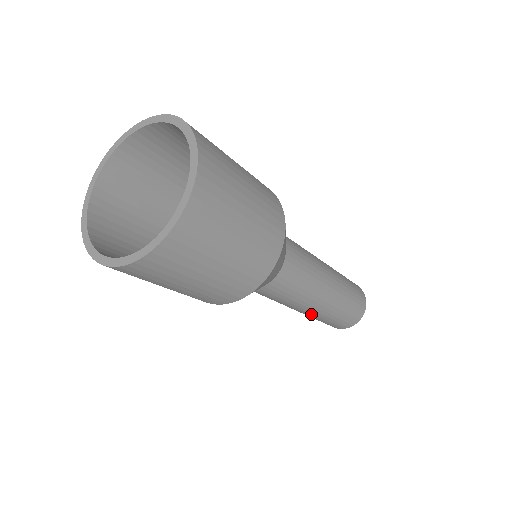
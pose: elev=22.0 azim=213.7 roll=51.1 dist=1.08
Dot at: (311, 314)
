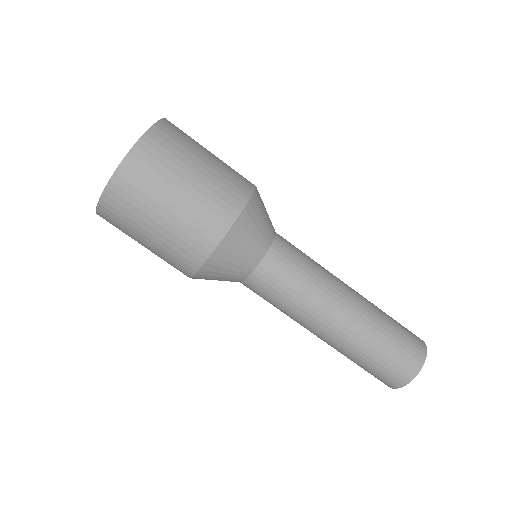
Dot at: (356, 320)
